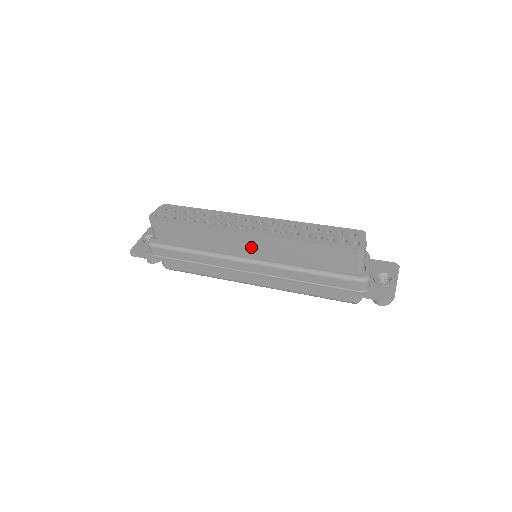
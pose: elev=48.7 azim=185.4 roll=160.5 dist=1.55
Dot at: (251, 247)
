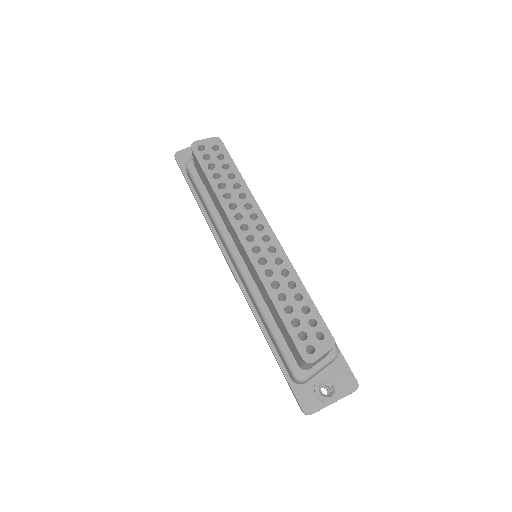
Dot at: (243, 253)
